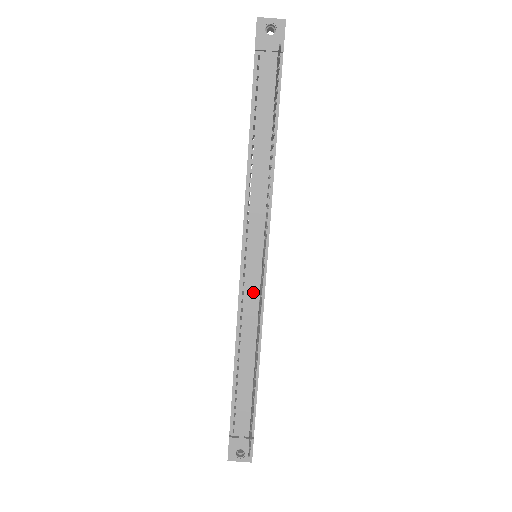
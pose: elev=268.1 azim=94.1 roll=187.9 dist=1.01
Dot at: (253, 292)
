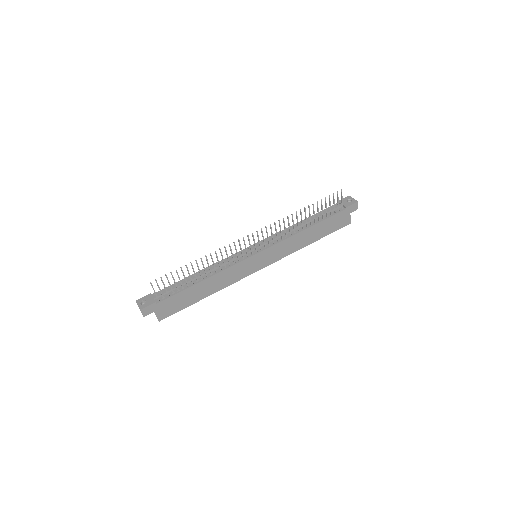
Dot at: occluded
